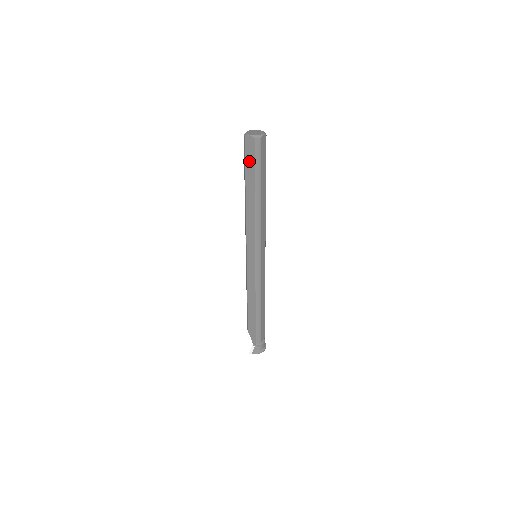
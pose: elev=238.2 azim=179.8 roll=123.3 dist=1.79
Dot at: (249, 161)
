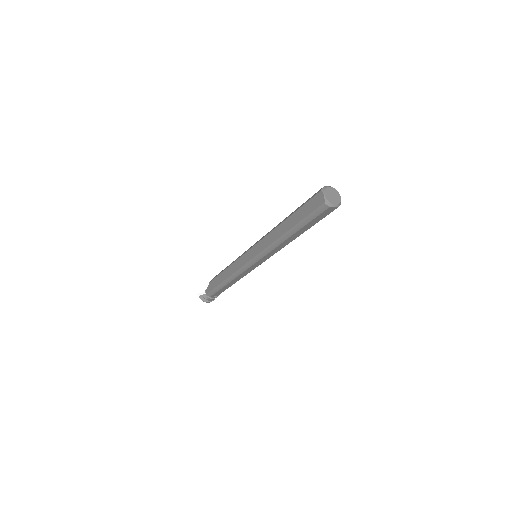
Dot at: (307, 208)
